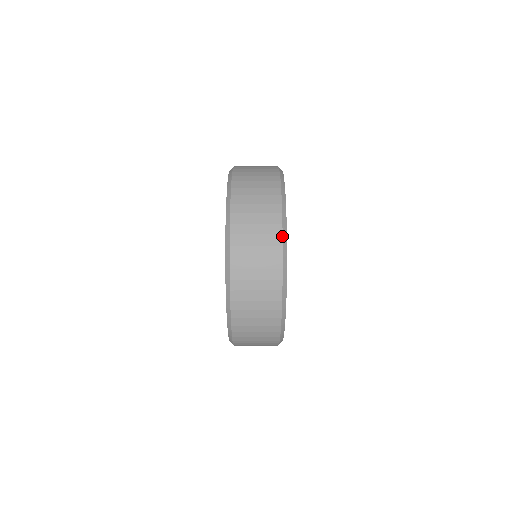
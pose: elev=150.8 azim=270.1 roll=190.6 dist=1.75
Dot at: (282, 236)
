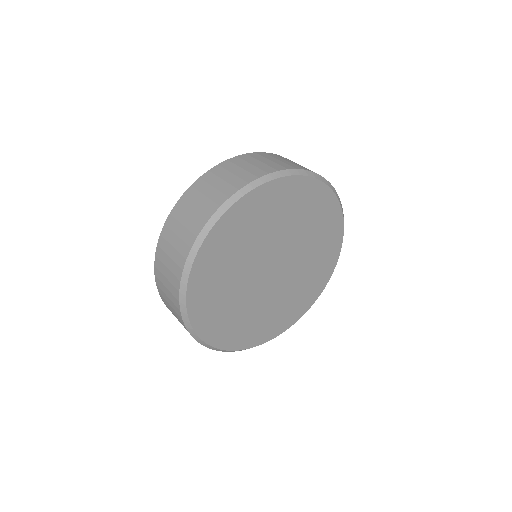
Dot at: (277, 171)
